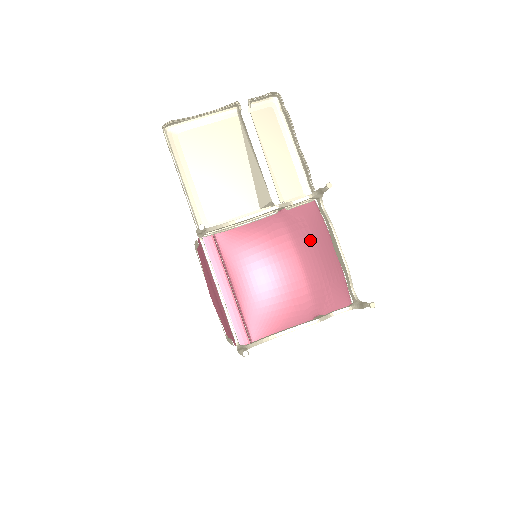
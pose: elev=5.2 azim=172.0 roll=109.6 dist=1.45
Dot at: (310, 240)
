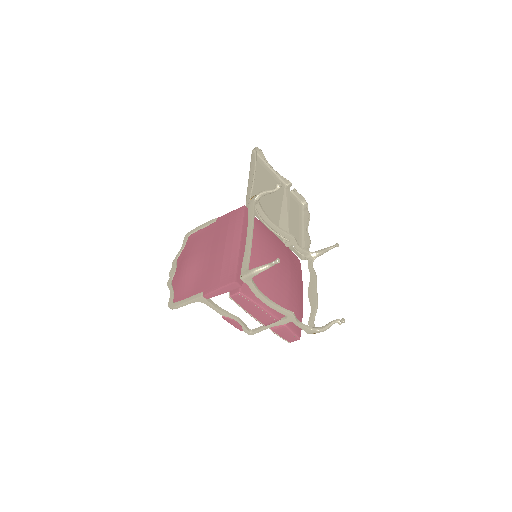
Dot at: (297, 275)
